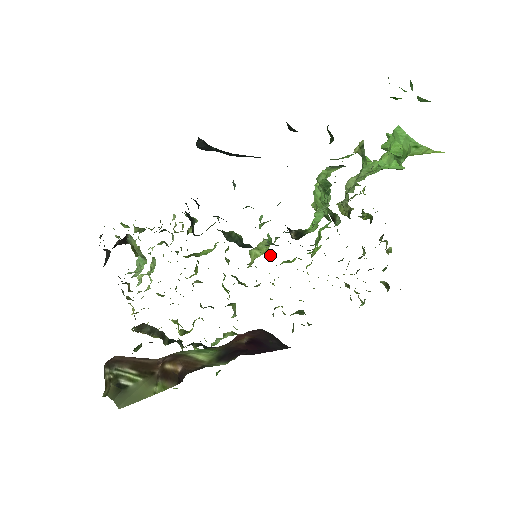
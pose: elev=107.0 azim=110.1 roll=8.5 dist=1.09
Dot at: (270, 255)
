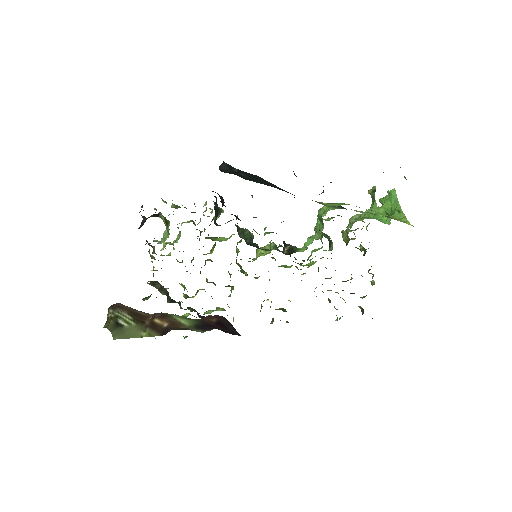
Dot at: (273, 257)
